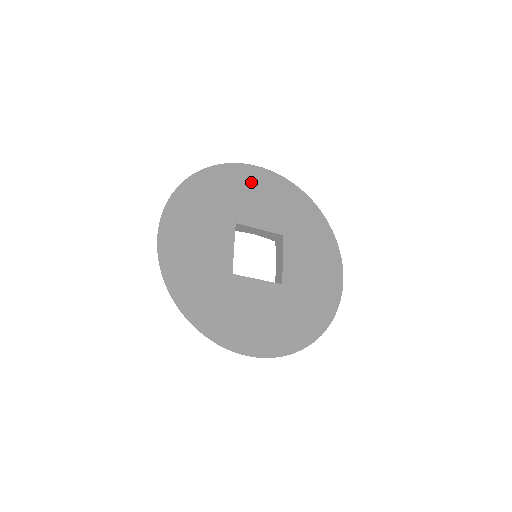
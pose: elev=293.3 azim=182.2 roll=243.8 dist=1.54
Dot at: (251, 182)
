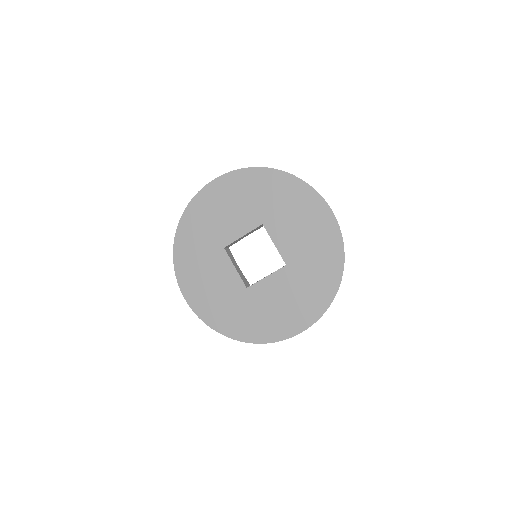
Dot at: (212, 203)
